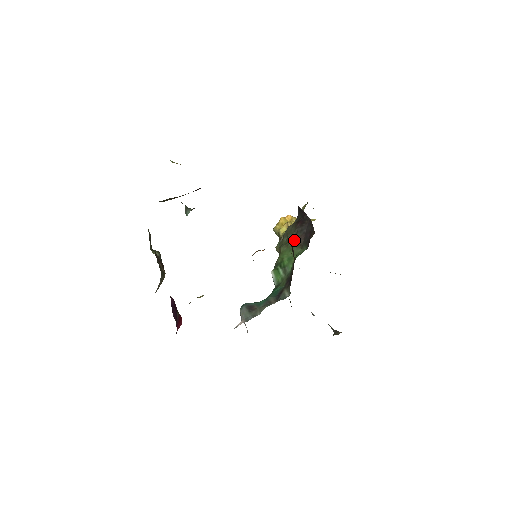
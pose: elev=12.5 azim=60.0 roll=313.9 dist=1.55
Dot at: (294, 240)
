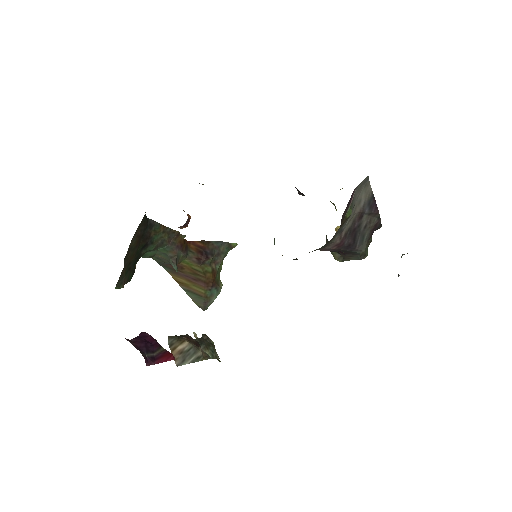
Dot at: occluded
